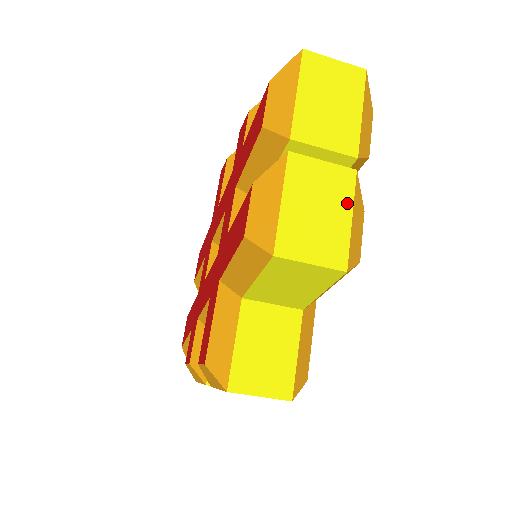
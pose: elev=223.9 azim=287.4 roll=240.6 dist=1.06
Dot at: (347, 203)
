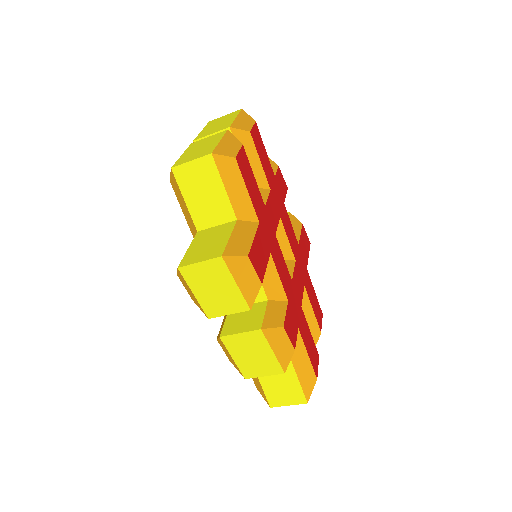
Dot at: (219, 139)
